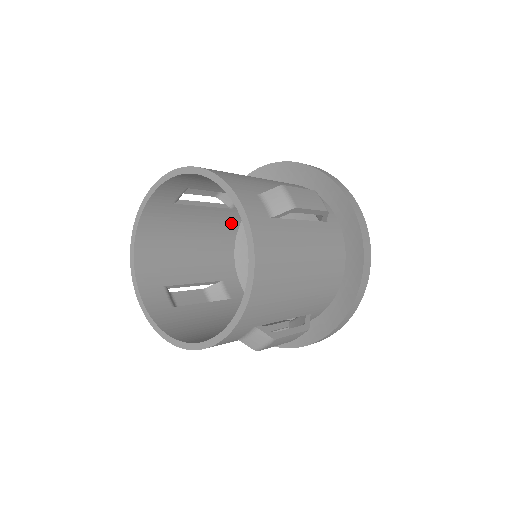
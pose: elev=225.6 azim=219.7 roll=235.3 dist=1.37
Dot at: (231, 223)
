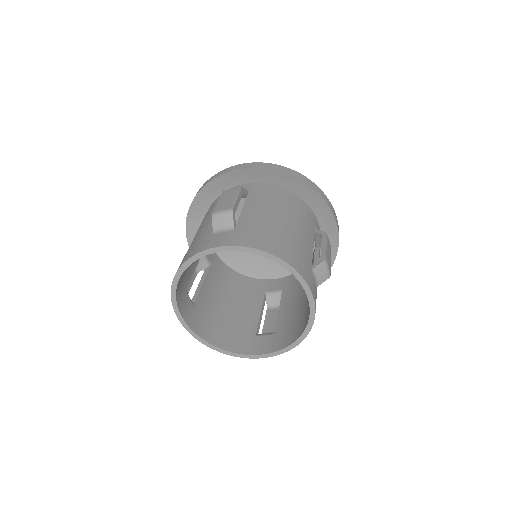
Dot at: occluded
